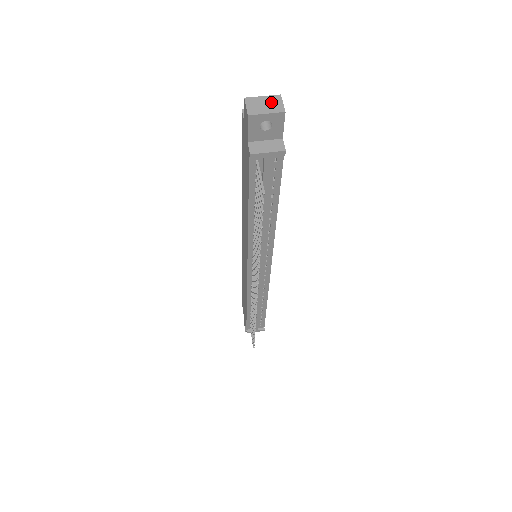
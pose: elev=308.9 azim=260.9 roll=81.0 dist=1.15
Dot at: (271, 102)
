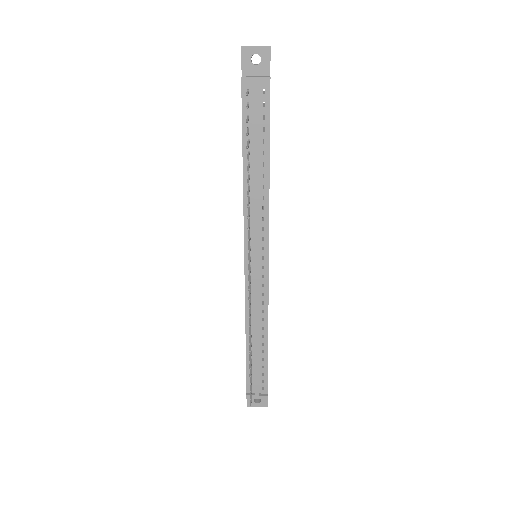
Dot at: occluded
